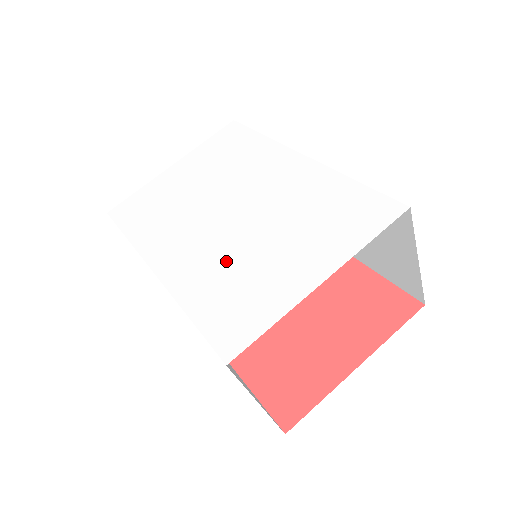
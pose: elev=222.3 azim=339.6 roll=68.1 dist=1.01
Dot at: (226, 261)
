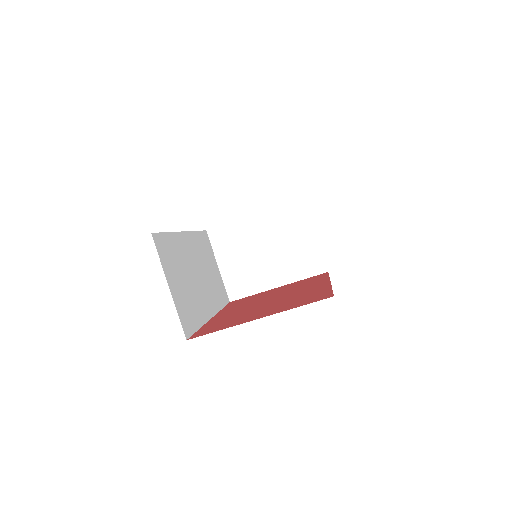
Dot at: occluded
